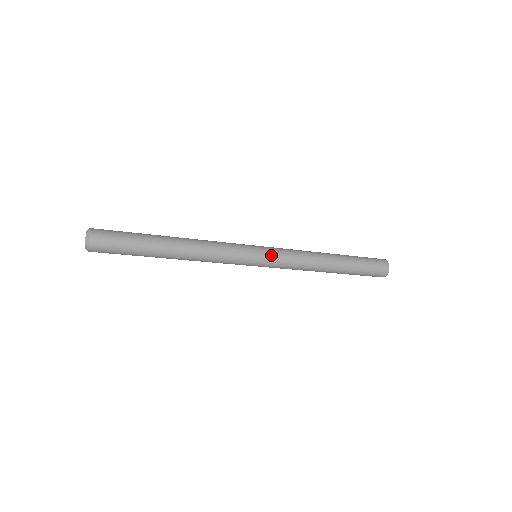
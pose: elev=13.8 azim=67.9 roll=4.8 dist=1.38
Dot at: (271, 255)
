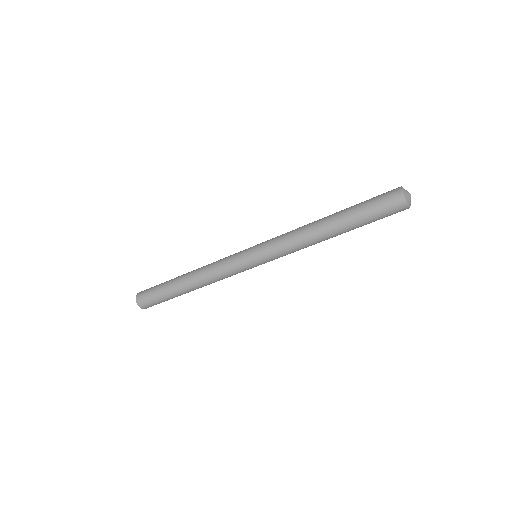
Dot at: (262, 243)
